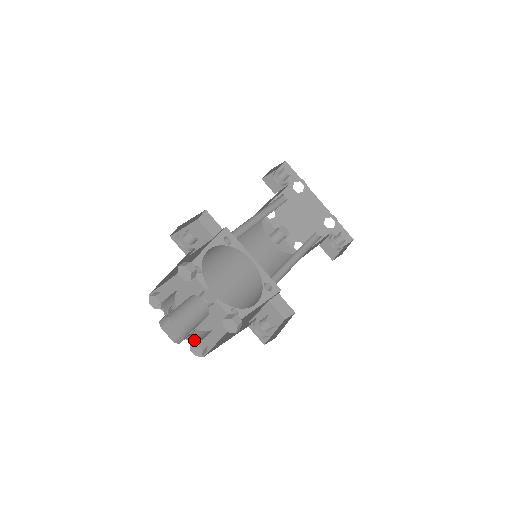
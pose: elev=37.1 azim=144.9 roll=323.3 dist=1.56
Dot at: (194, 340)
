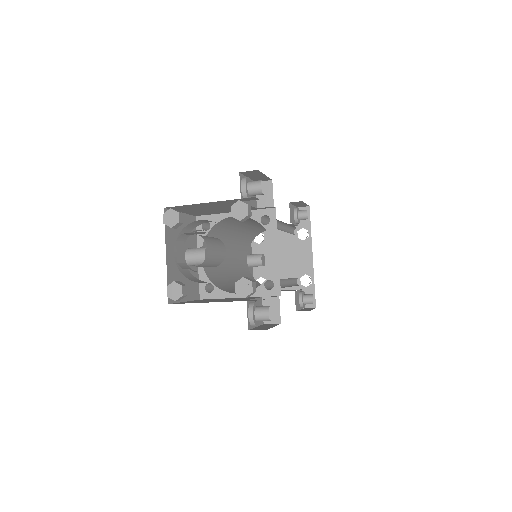
Dot at: (189, 278)
